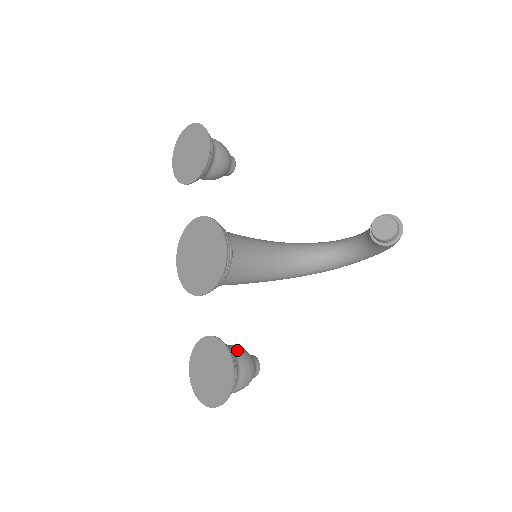
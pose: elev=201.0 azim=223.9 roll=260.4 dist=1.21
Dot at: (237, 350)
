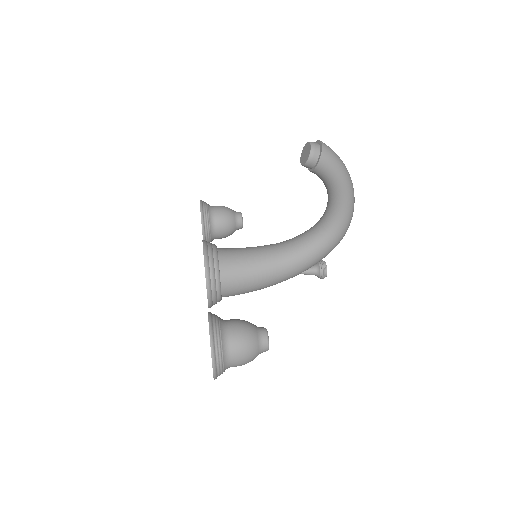
Dot at: (231, 319)
